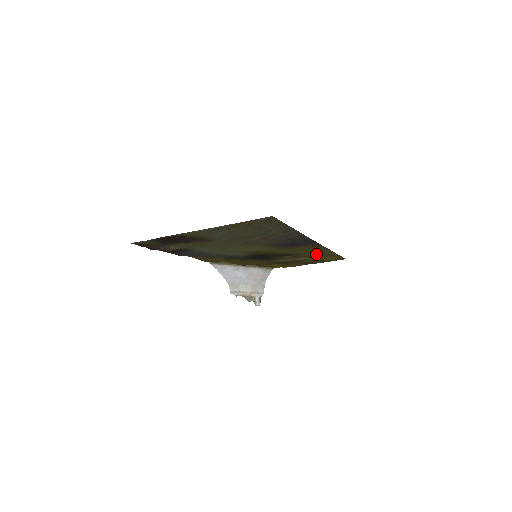
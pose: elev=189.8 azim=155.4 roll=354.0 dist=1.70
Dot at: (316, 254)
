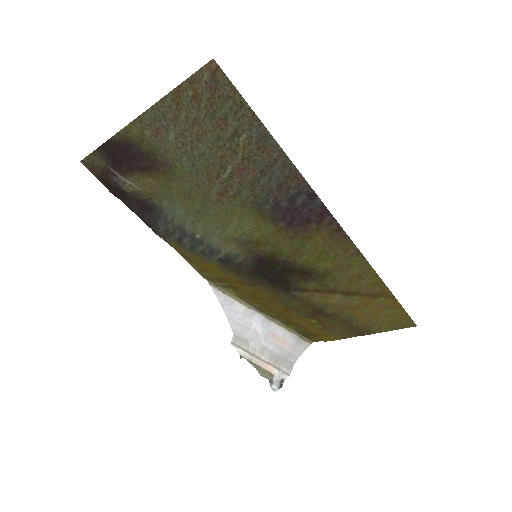
Dot at: (354, 283)
